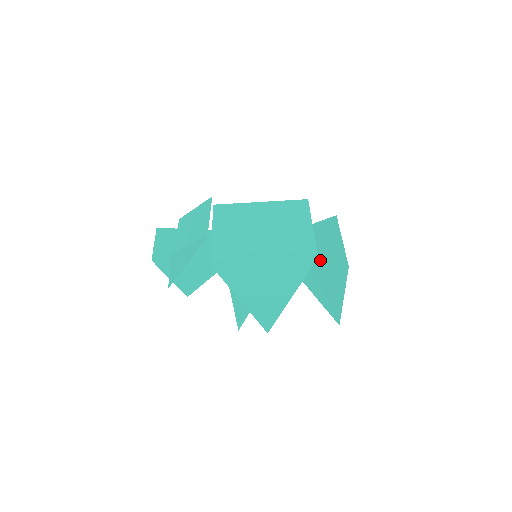
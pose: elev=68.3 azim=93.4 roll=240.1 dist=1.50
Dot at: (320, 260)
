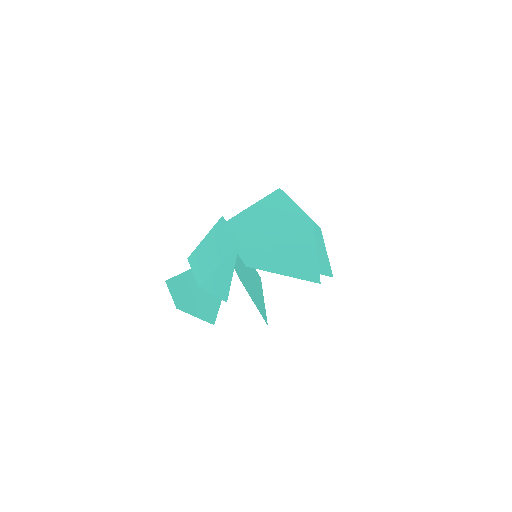
Dot at: occluded
